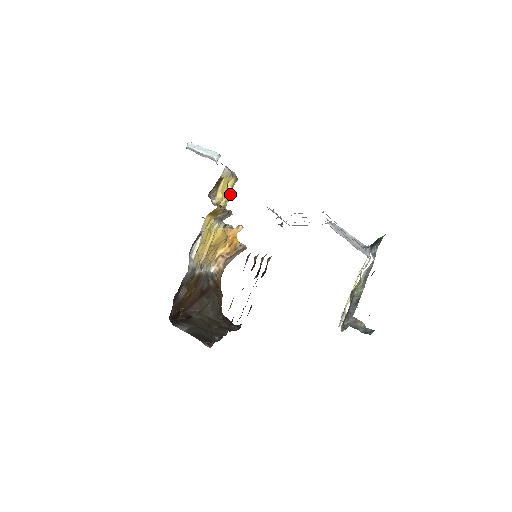
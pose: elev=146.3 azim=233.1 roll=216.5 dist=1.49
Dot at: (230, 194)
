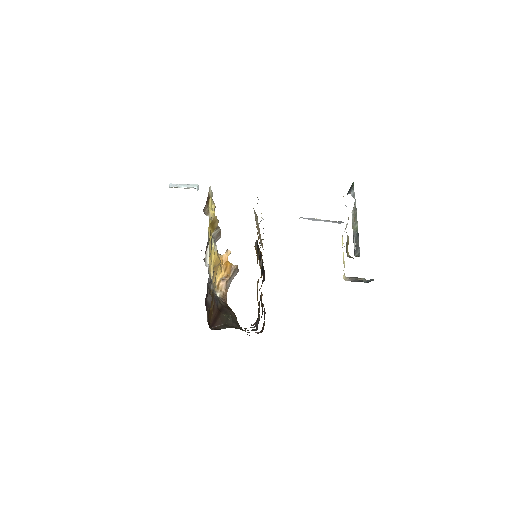
Dot at: occluded
